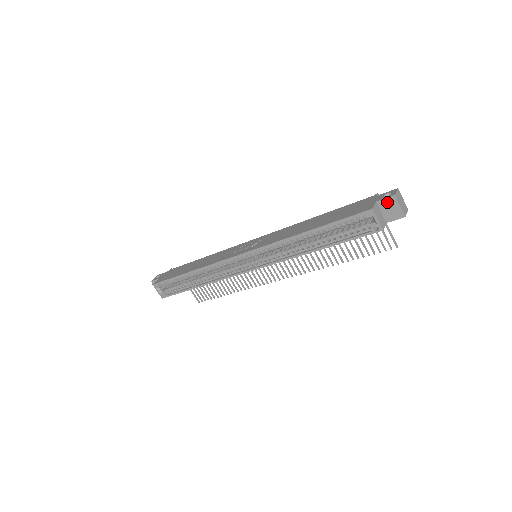
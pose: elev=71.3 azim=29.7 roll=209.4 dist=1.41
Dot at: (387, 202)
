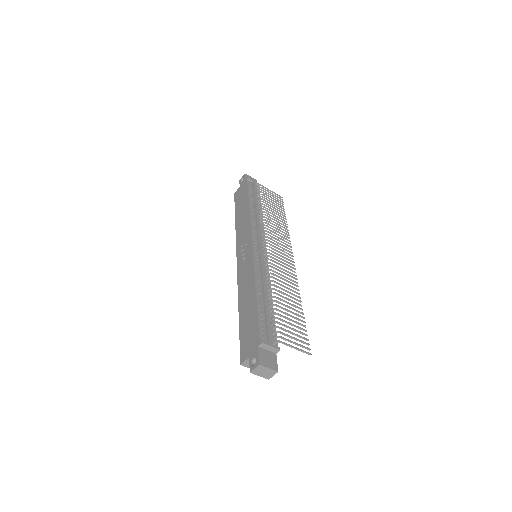
Dot at: occluded
